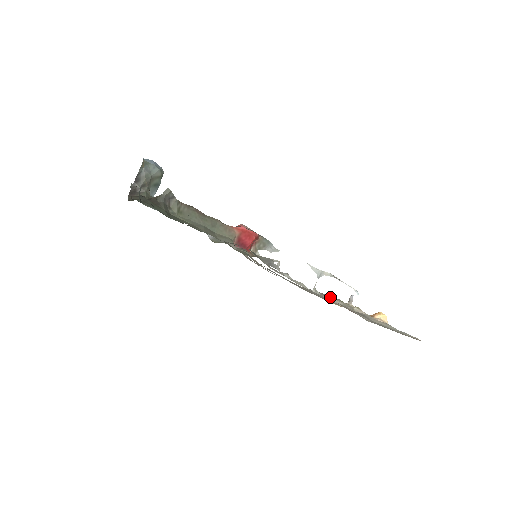
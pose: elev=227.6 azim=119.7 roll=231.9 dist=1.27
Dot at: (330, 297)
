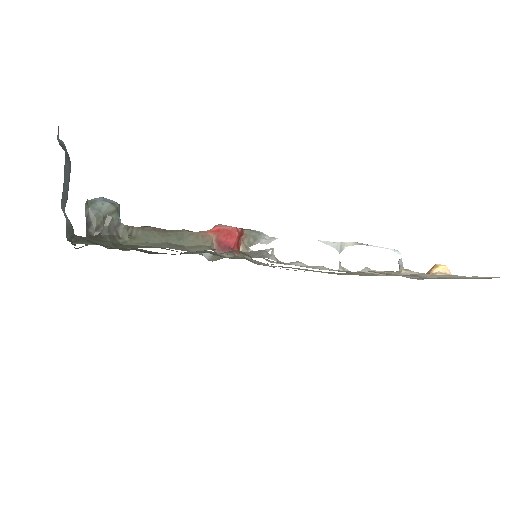
Dot at: (364, 270)
